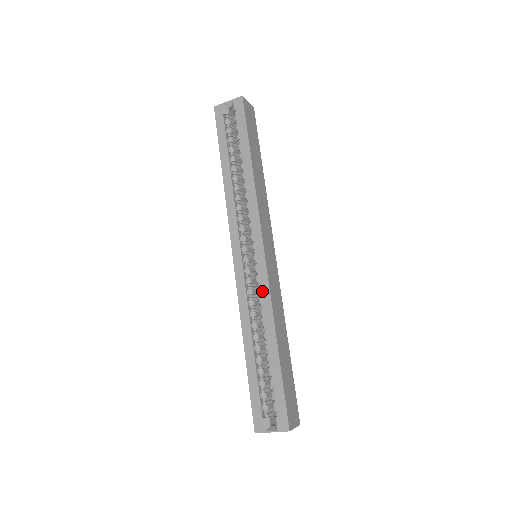
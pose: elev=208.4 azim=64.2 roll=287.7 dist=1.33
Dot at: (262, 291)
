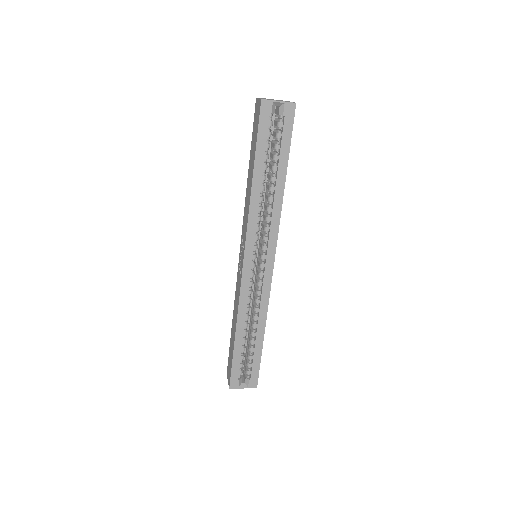
Dot at: (263, 295)
